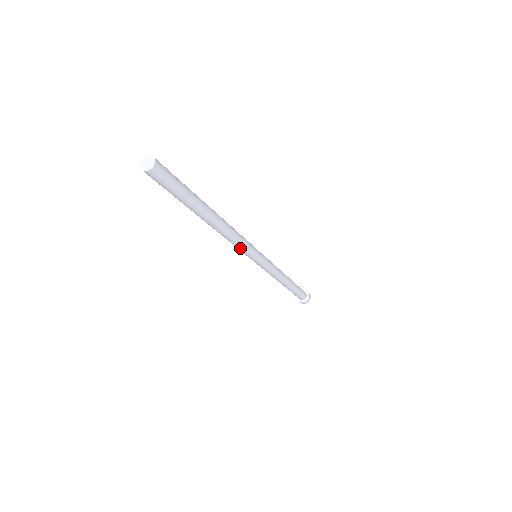
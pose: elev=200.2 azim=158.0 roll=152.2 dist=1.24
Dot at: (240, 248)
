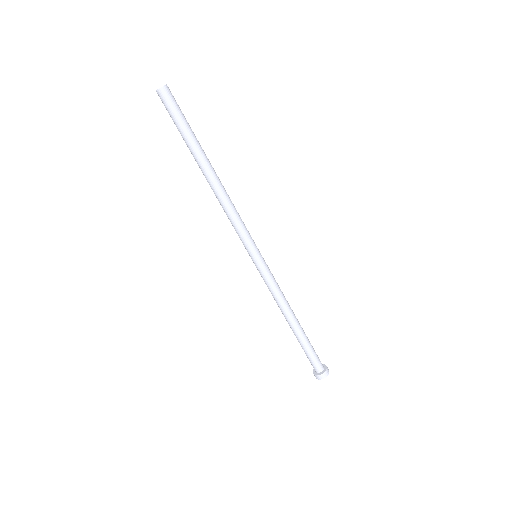
Dot at: (236, 228)
